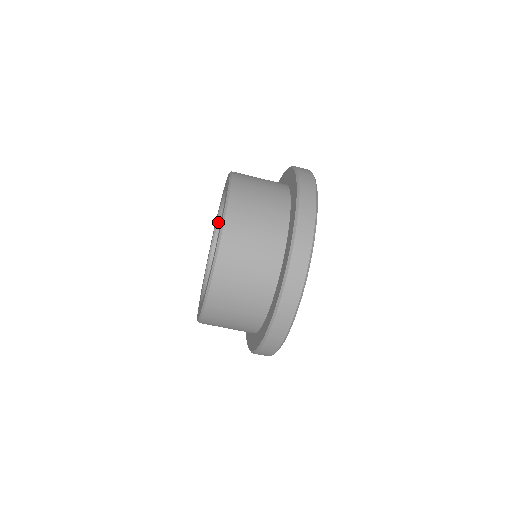
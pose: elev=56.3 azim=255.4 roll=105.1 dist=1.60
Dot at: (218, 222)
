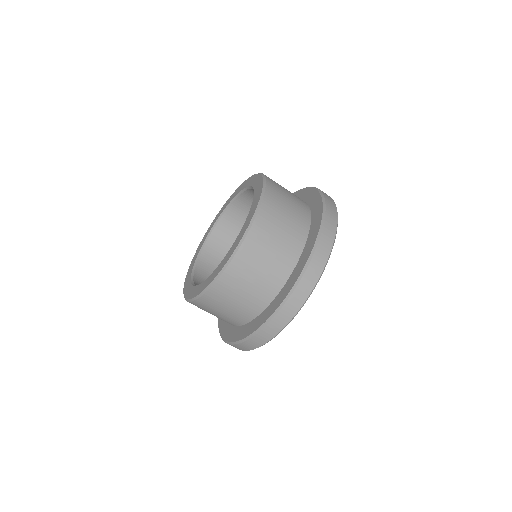
Dot at: (209, 236)
